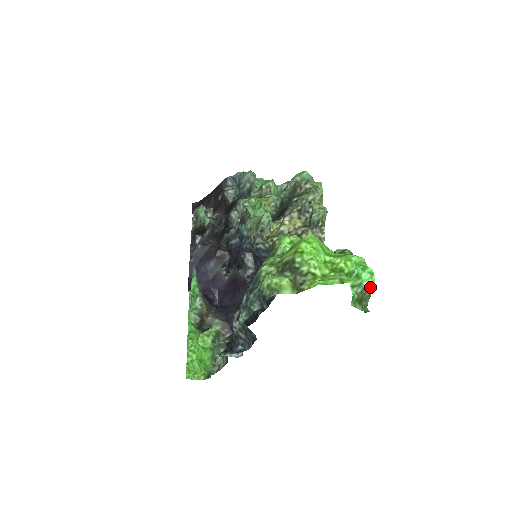
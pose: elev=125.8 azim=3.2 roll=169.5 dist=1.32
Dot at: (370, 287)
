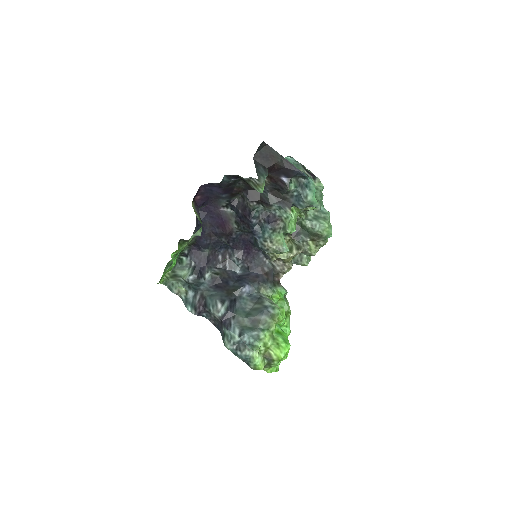
Dot at: occluded
